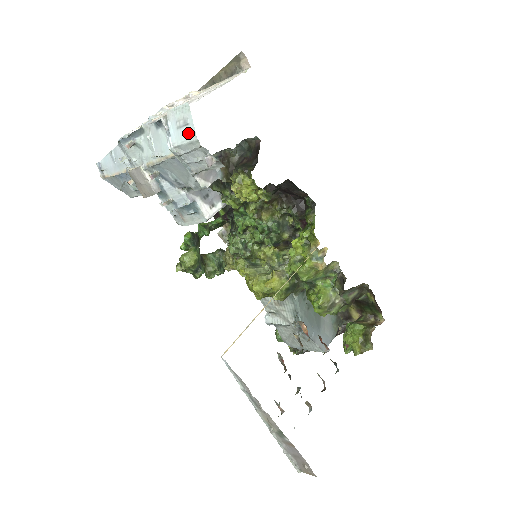
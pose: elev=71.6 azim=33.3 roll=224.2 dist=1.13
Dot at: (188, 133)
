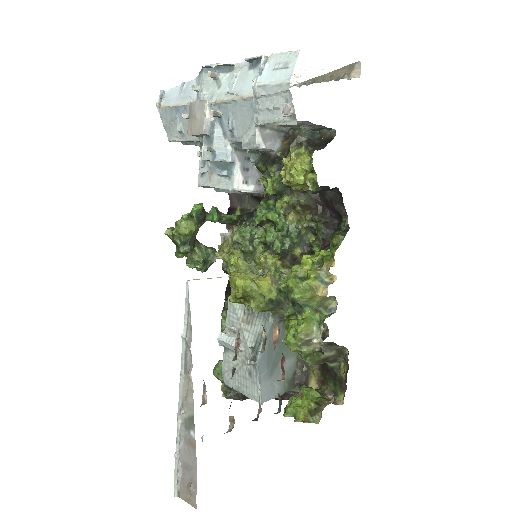
Dot at: (283, 75)
